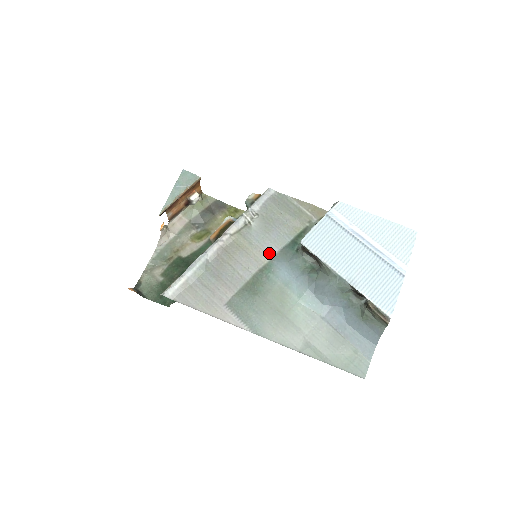
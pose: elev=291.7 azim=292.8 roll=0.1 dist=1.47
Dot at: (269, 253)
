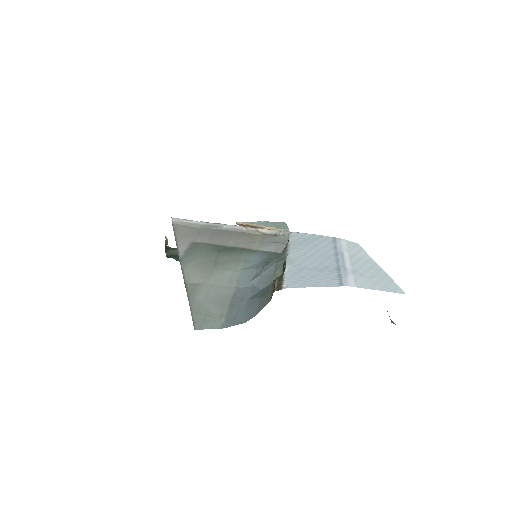
Dot at: (265, 248)
